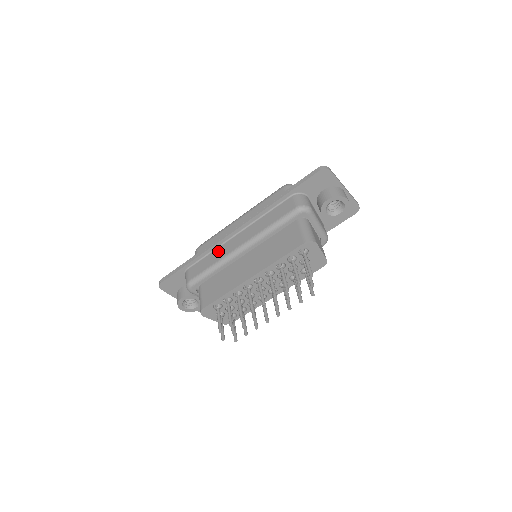
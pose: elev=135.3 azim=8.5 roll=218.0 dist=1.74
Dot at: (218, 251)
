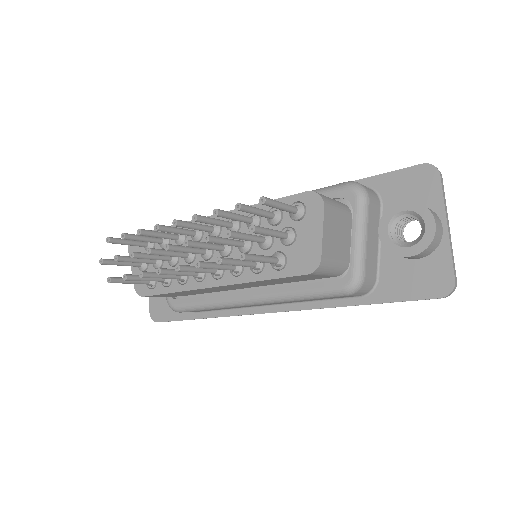
Dot at: occluded
